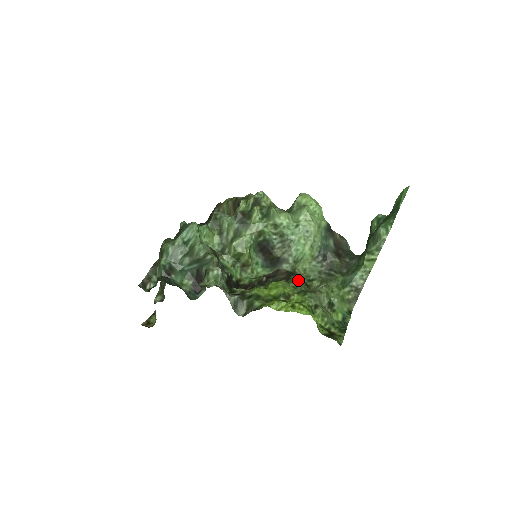
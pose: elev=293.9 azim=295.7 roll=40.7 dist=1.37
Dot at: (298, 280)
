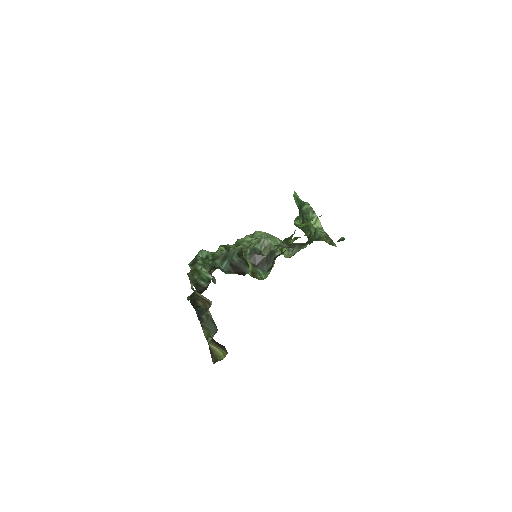
Dot at: occluded
